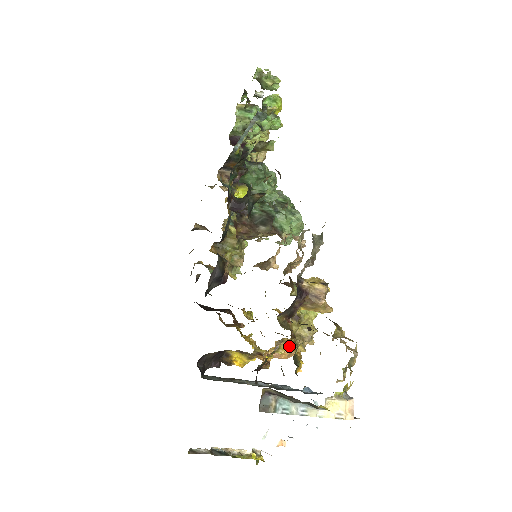
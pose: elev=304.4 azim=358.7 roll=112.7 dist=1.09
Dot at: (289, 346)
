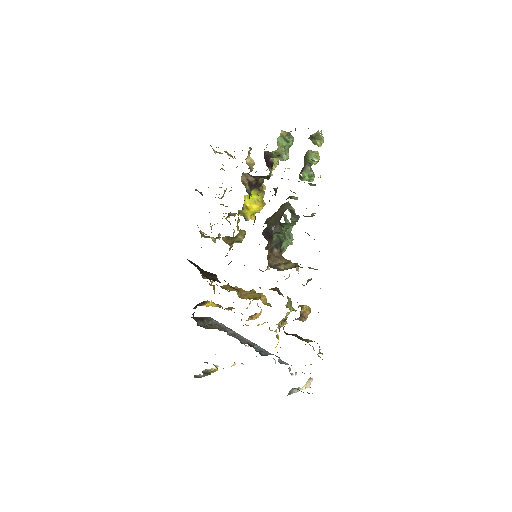
Dot at: occluded
